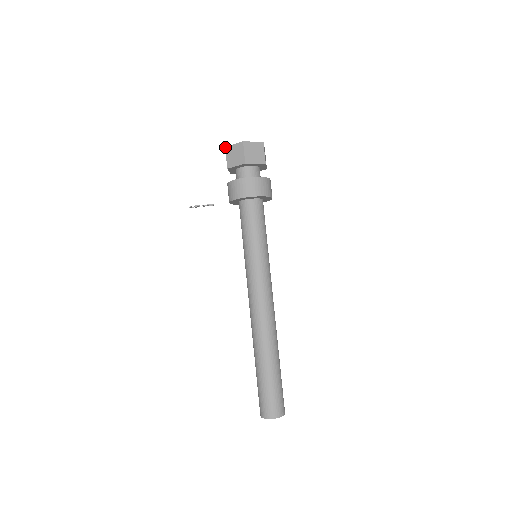
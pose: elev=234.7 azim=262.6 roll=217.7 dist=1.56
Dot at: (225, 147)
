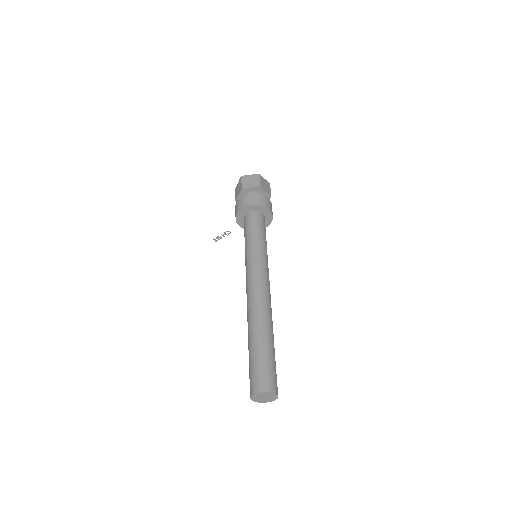
Dot at: (235, 189)
